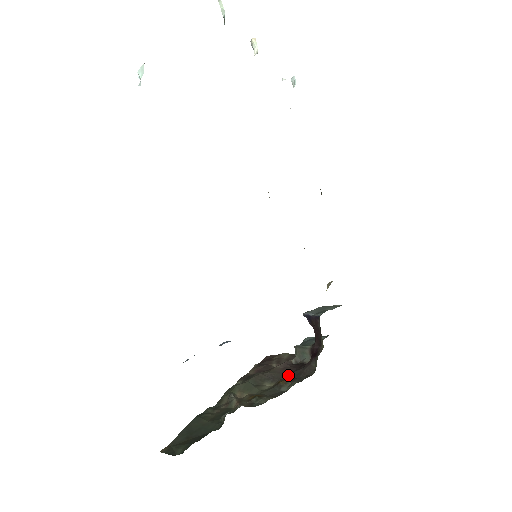
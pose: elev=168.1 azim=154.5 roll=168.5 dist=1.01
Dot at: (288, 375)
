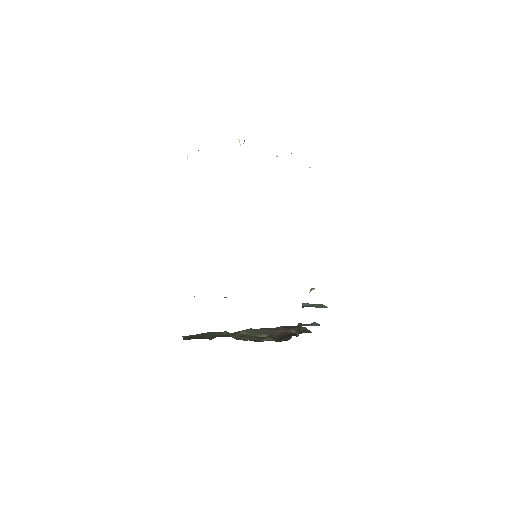
Dot at: (279, 336)
